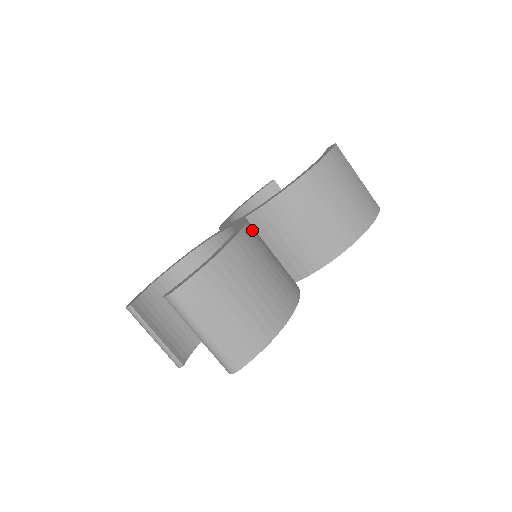
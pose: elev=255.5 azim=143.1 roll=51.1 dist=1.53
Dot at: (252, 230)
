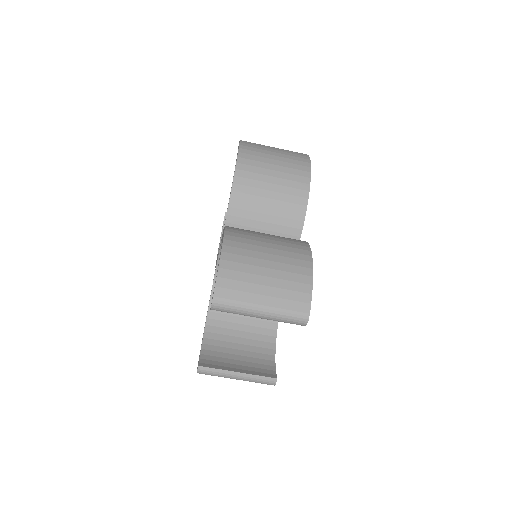
Dot at: occluded
